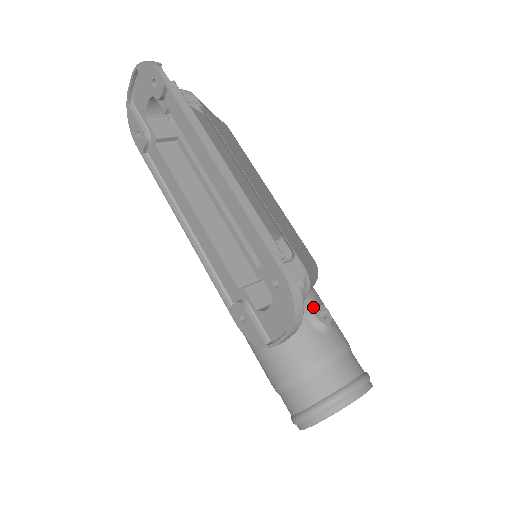
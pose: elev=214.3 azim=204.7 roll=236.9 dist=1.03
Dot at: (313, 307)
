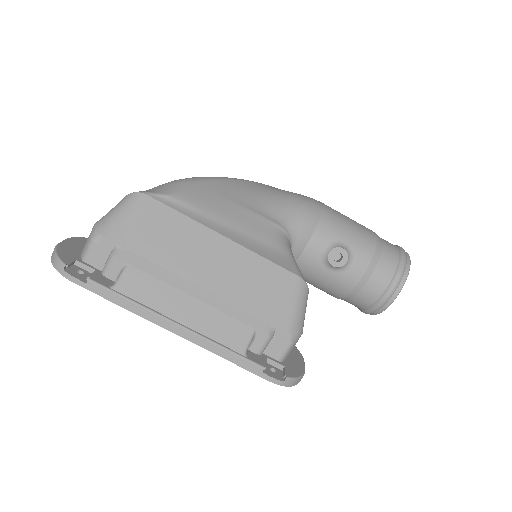
Dot at: (326, 257)
